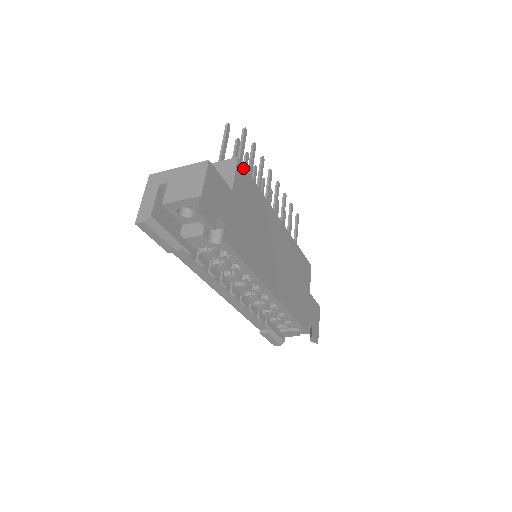
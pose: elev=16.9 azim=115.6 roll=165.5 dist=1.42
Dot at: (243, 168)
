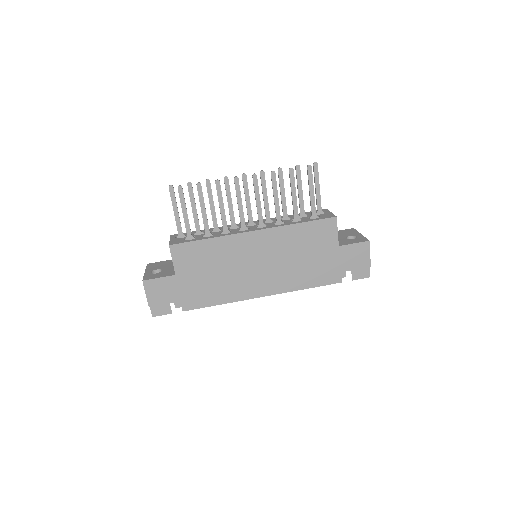
Dot at: (179, 246)
